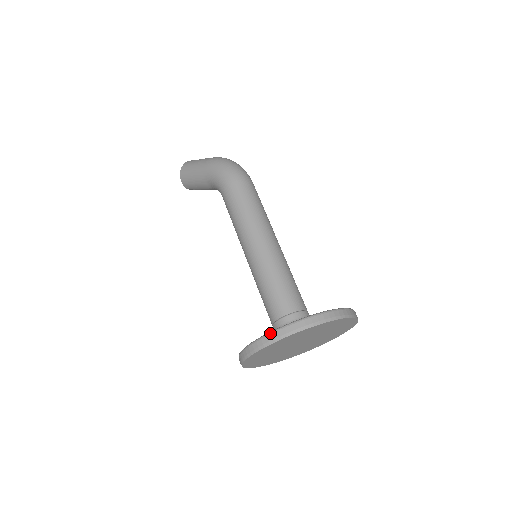
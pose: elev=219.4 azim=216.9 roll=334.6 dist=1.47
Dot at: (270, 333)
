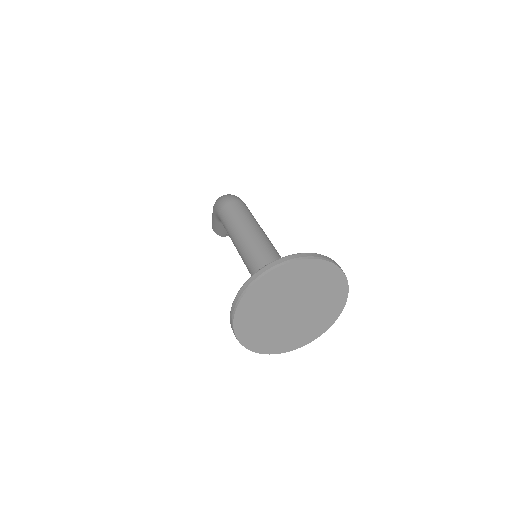
Dot at: occluded
